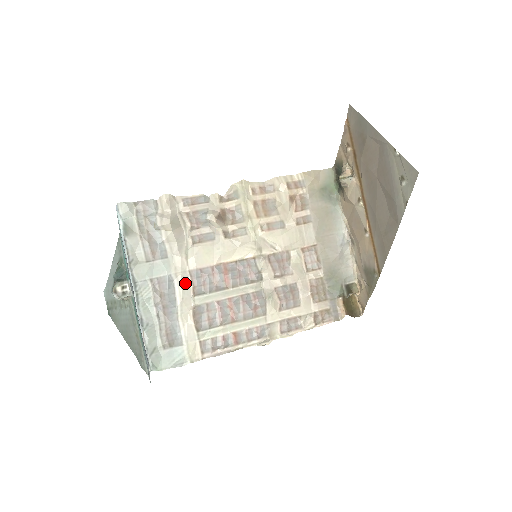
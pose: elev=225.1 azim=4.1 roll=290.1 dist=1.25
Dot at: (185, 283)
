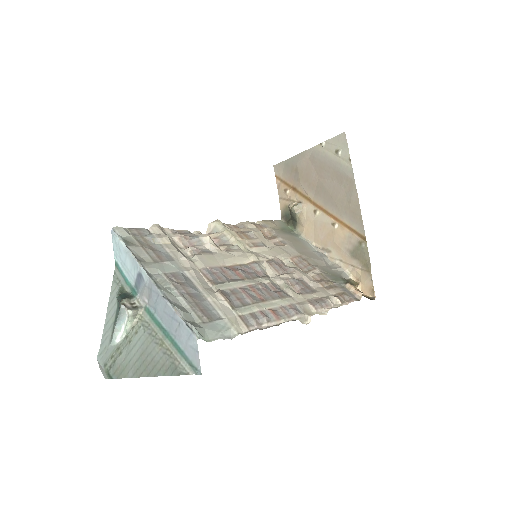
Dot at: (200, 278)
